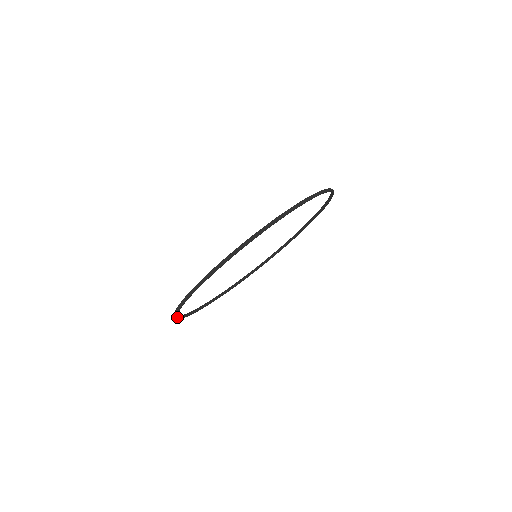
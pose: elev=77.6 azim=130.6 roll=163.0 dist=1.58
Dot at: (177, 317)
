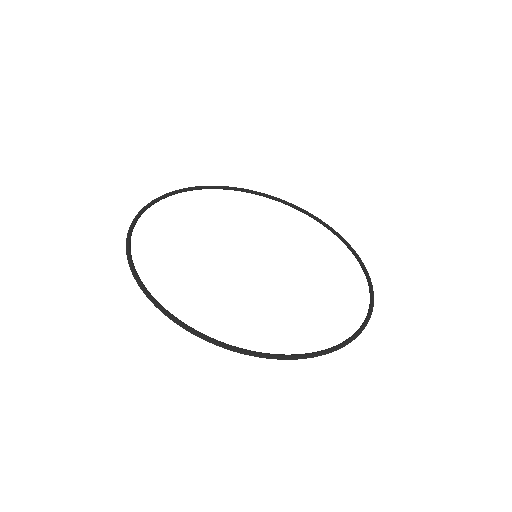
Dot at: (130, 260)
